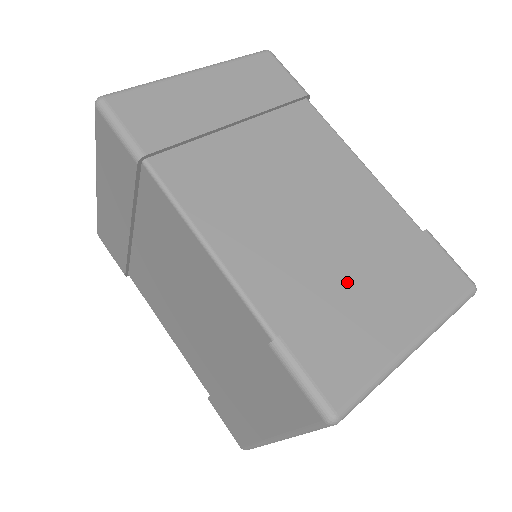
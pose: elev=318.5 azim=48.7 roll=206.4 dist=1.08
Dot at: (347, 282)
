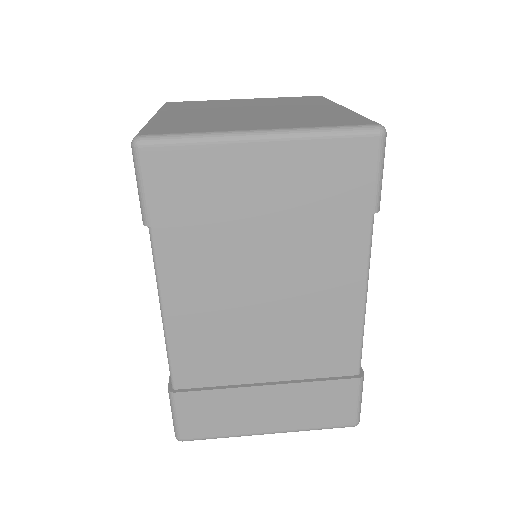
Dot at: (255, 381)
